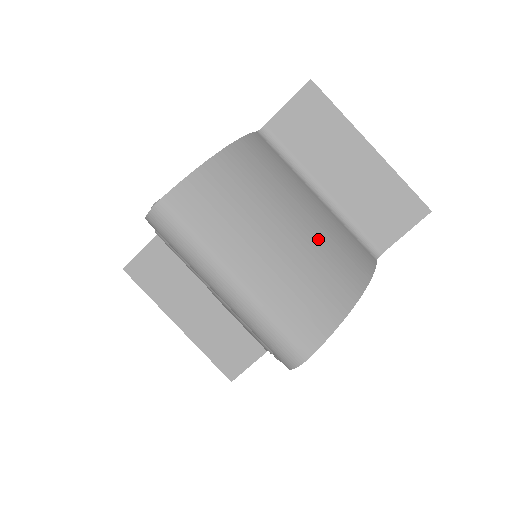
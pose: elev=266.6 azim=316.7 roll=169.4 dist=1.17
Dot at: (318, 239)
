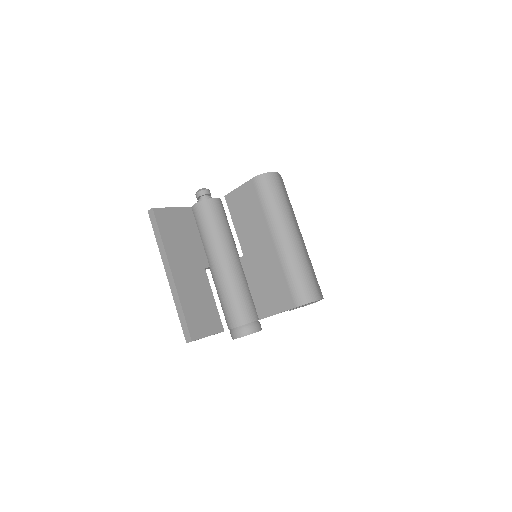
Dot at: occluded
